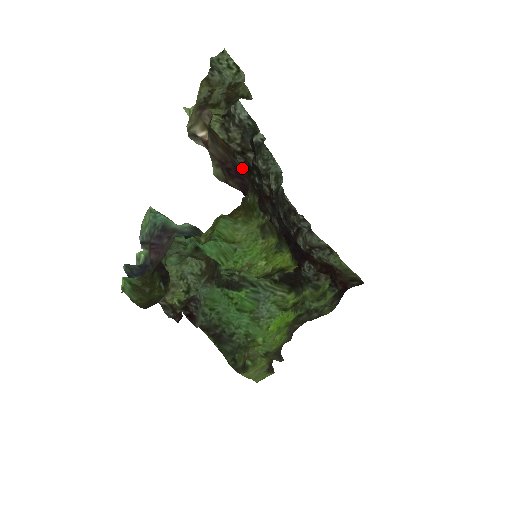
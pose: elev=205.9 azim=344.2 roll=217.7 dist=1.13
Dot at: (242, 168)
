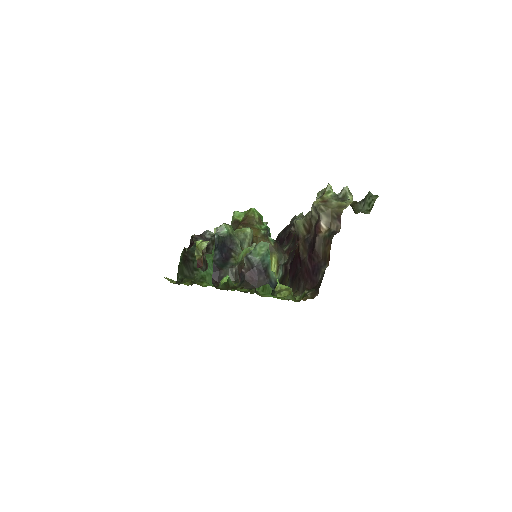
Dot at: (321, 278)
